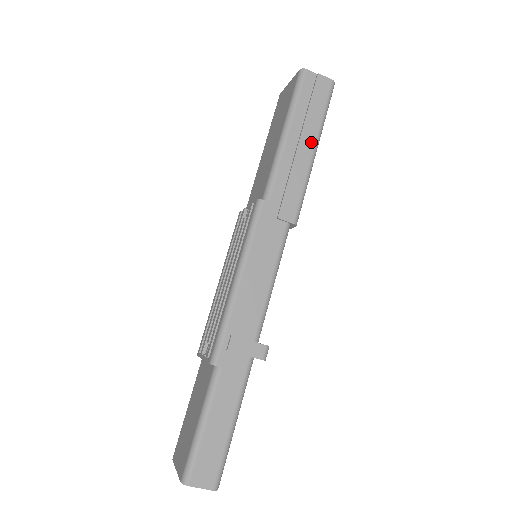
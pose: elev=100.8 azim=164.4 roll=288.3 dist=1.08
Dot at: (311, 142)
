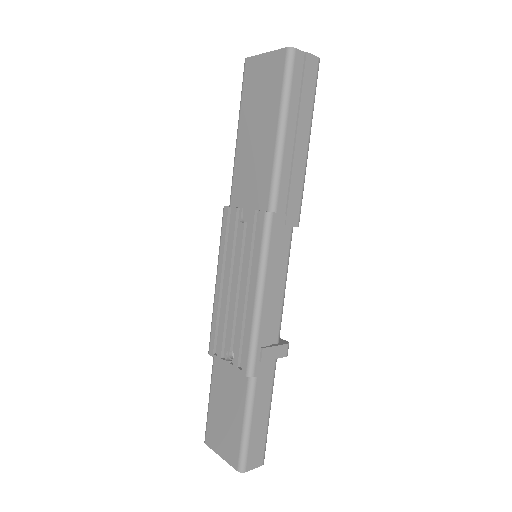
Dot at: (306, 136)
